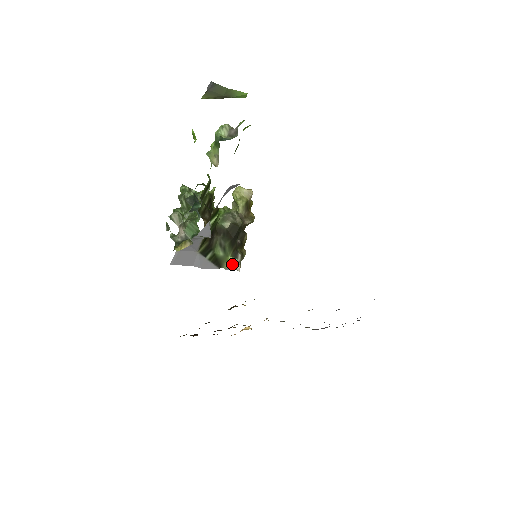
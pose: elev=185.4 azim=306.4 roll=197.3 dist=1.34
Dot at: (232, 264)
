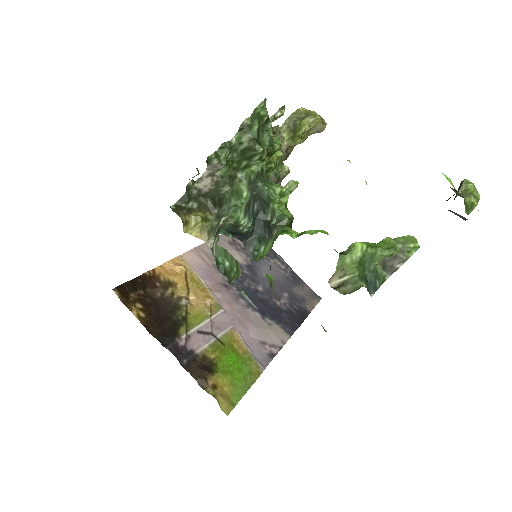
Dot at: occluded
